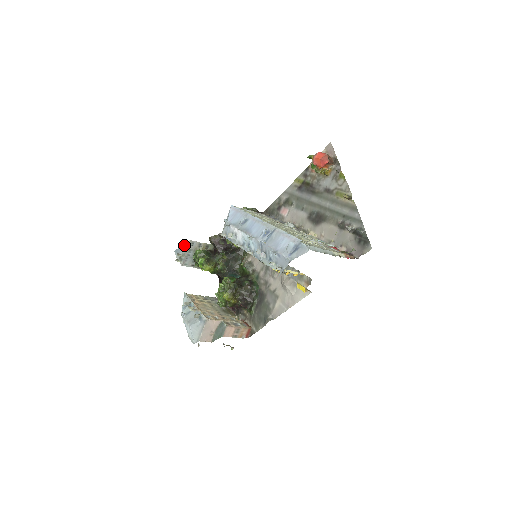
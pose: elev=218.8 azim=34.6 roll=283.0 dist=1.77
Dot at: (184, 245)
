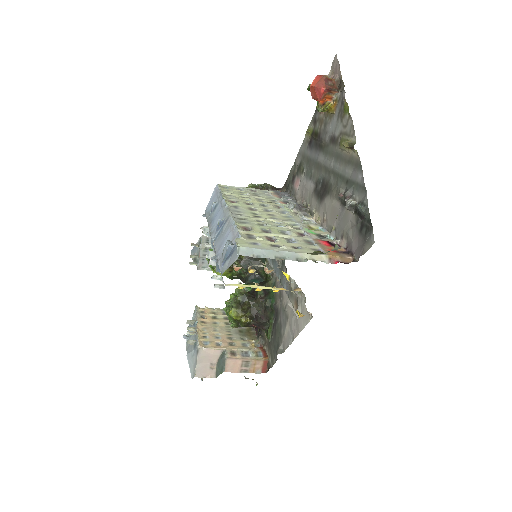
Dot at: (197, 243)
